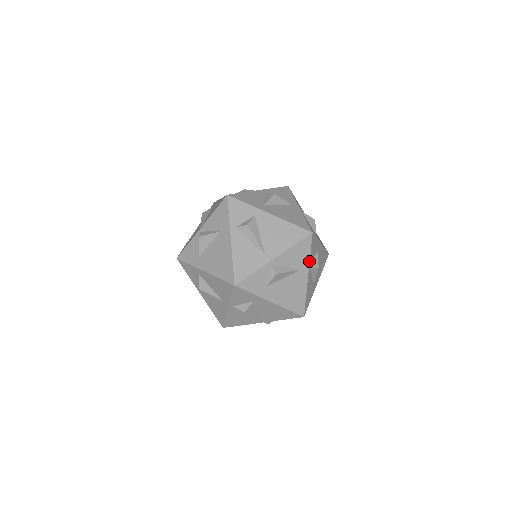
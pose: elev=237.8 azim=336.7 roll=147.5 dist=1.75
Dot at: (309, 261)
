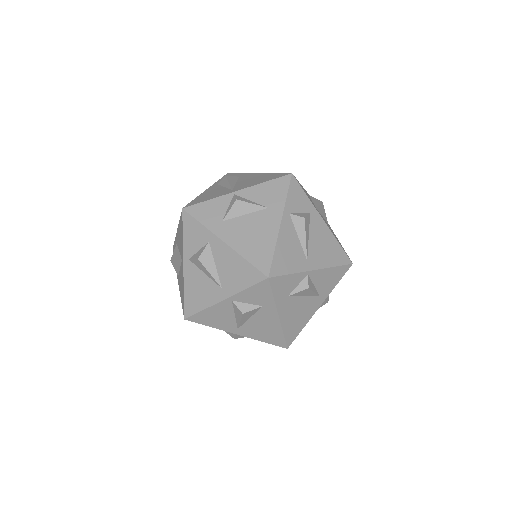
Dot at: (331, 291)
